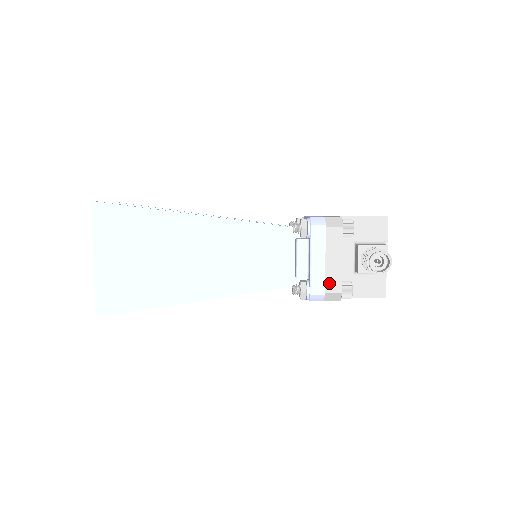
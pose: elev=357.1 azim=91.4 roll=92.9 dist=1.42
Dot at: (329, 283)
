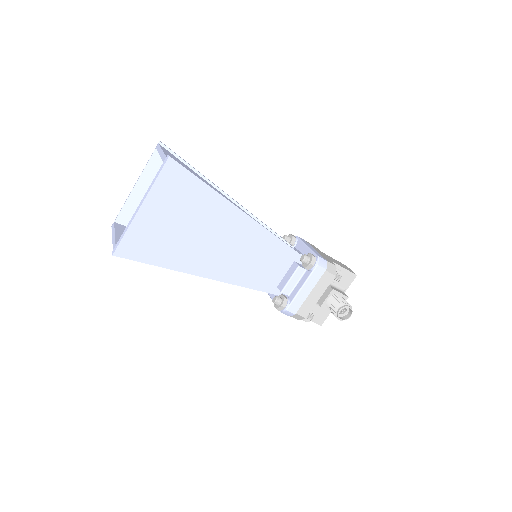
Dot at: (303, 308)
